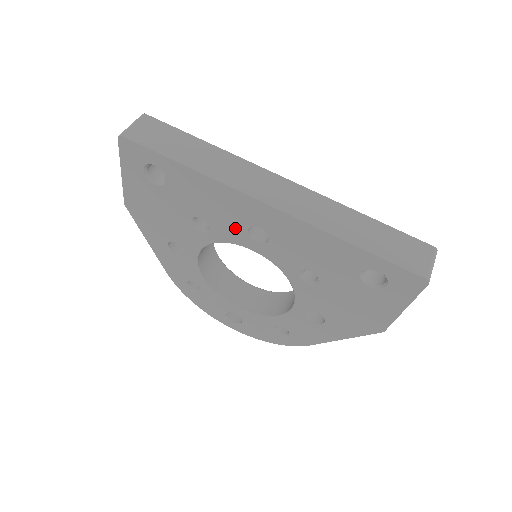
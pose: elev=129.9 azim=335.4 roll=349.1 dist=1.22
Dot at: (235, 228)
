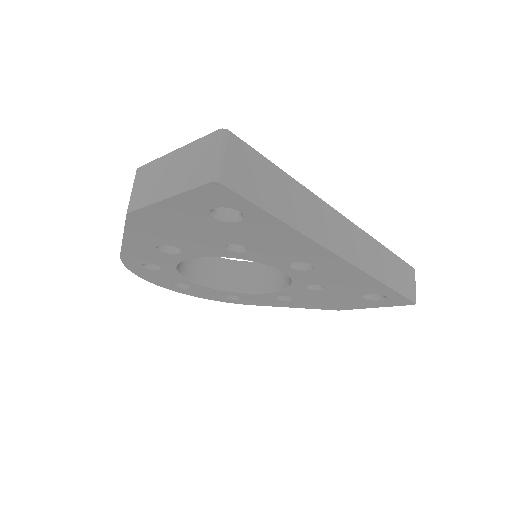
Dot at: (281, 259)
